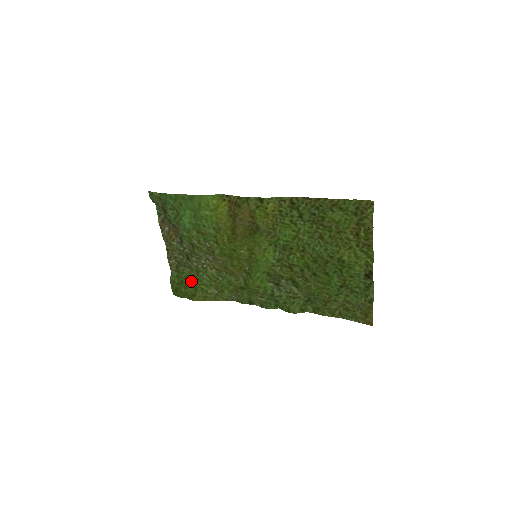
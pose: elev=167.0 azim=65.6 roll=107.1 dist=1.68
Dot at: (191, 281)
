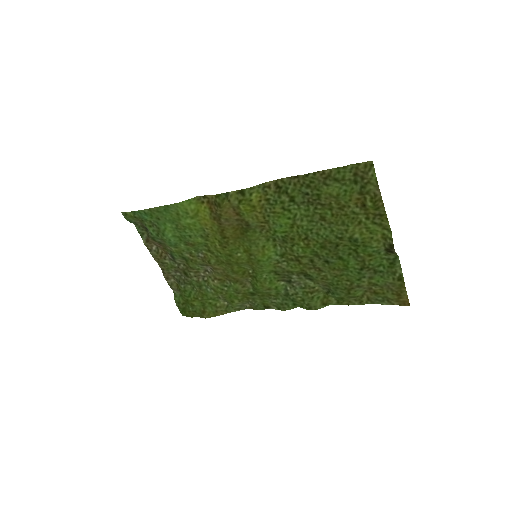
Dot at: (196, 298)
